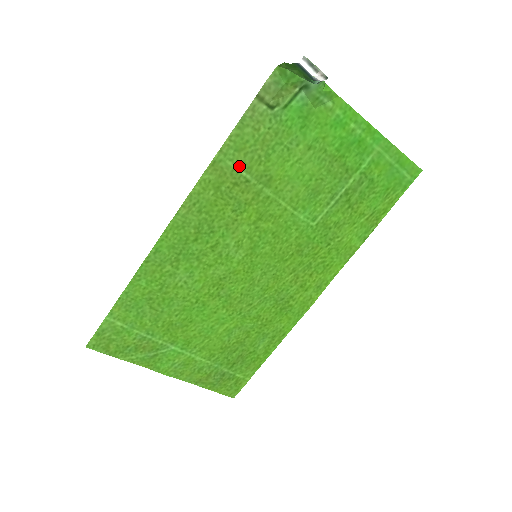
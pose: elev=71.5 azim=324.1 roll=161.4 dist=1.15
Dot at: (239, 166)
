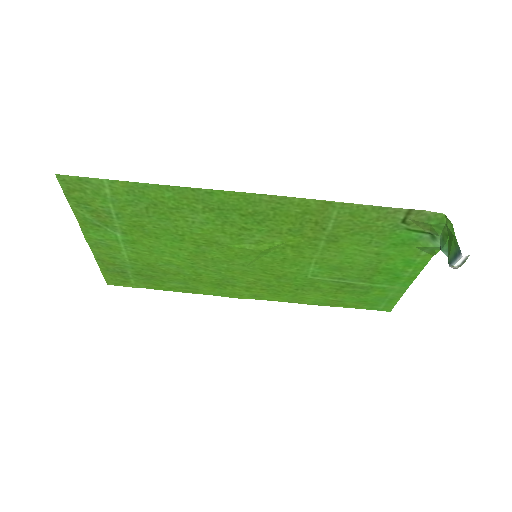
Dot at: (336, 219)
